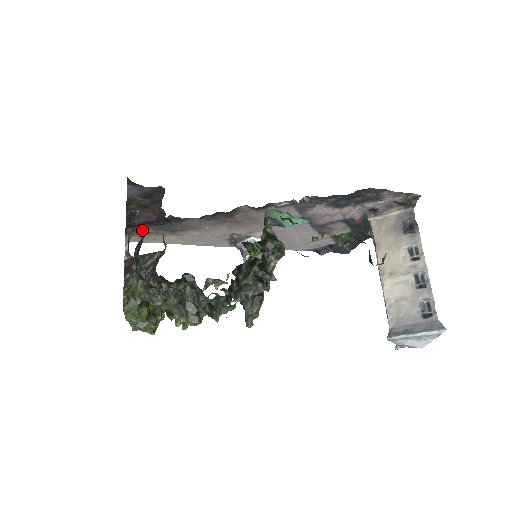
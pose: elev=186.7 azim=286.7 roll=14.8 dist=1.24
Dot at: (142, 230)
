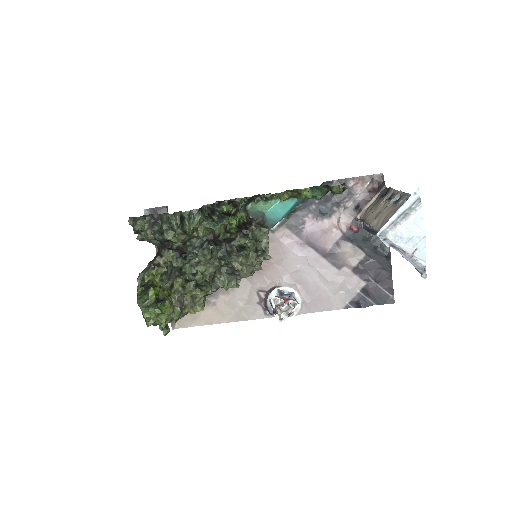
Dot at: occluded
